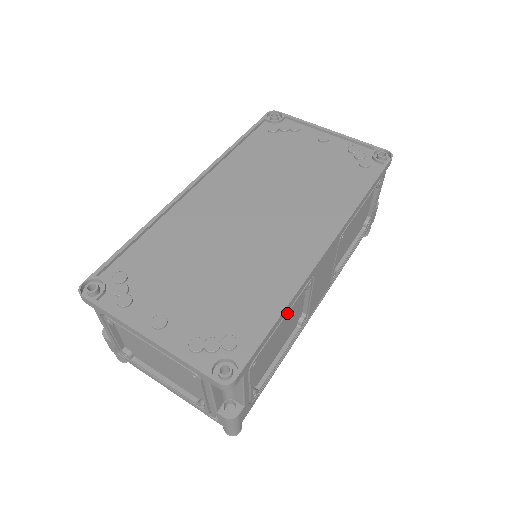
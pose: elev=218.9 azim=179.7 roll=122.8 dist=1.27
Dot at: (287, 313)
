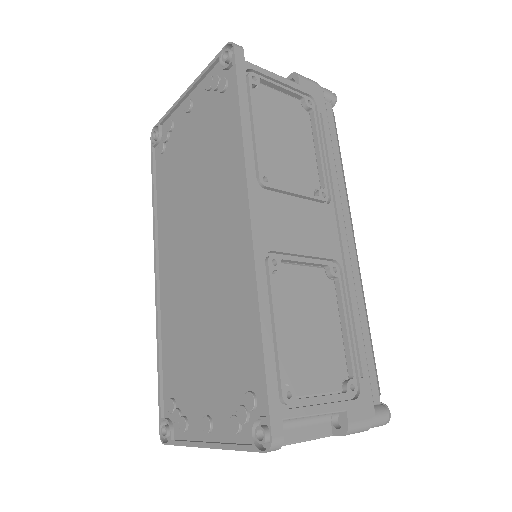
Dot at: (274, 318)
